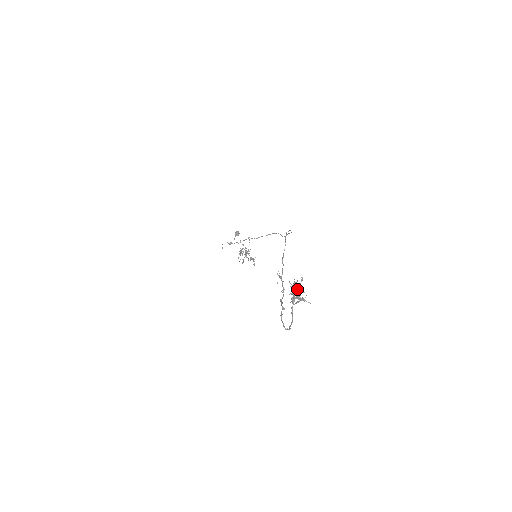
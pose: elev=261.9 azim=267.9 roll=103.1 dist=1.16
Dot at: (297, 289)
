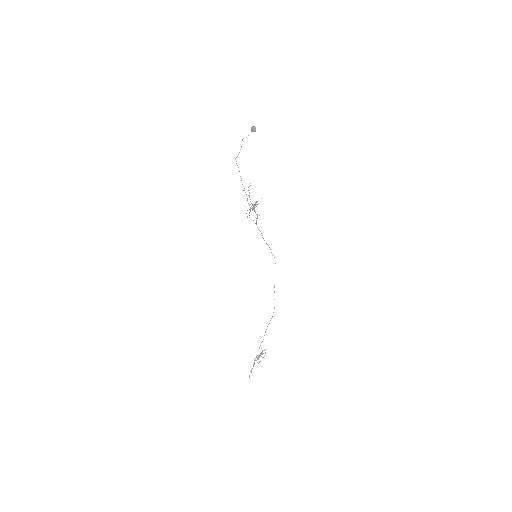
Dot at: occluded
